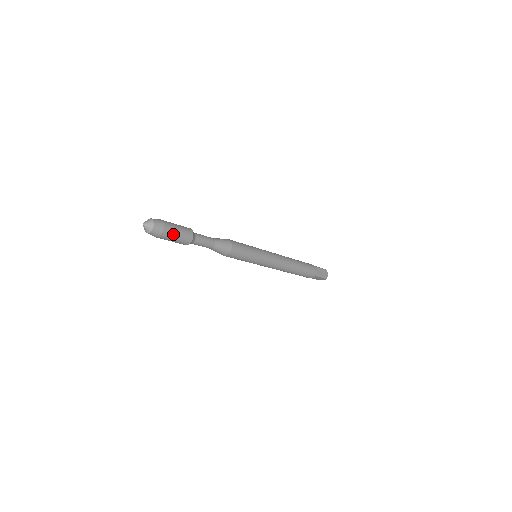
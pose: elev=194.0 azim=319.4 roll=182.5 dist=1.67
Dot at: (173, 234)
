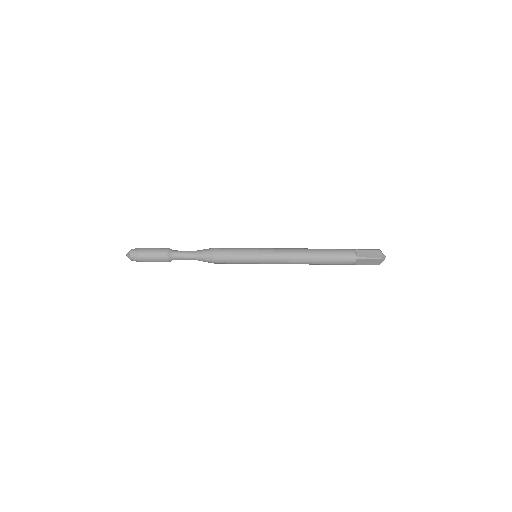
Dot at: (148, 255)
